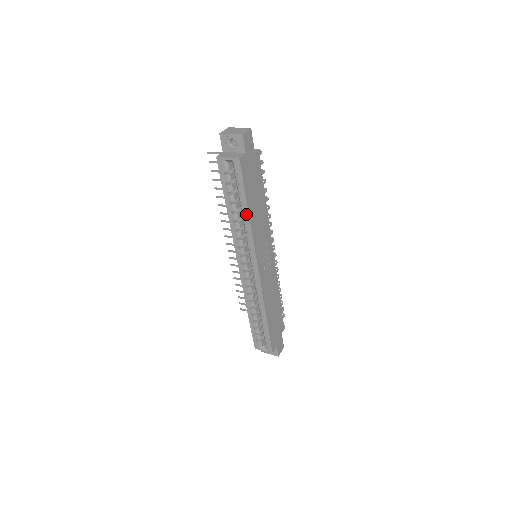
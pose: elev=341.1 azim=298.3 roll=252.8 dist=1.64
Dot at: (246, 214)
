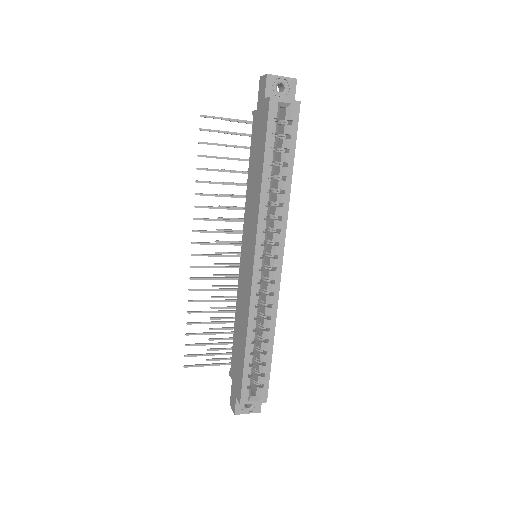
Dot at: (288, 179)
